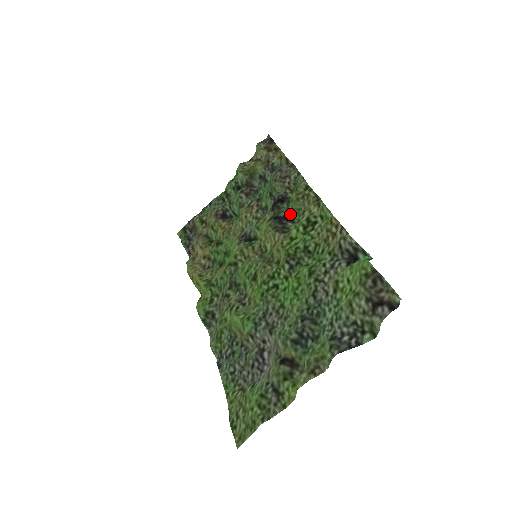
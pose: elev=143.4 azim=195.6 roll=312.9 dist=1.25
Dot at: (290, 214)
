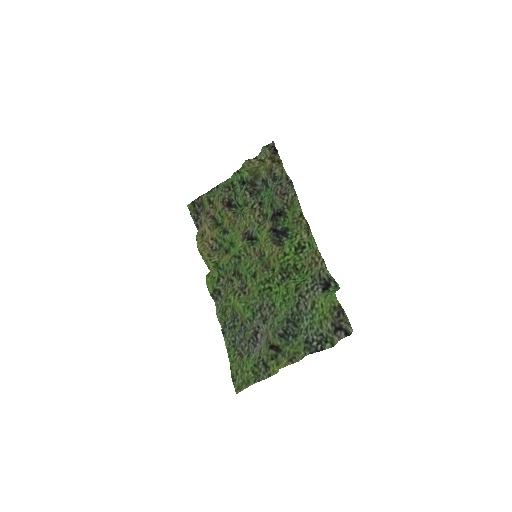
Dot at: (285, 230)
